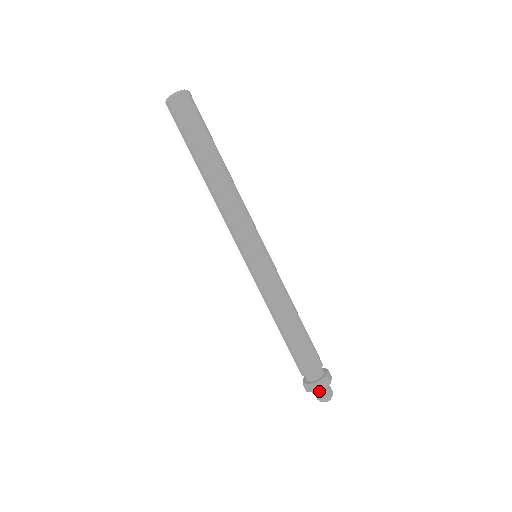
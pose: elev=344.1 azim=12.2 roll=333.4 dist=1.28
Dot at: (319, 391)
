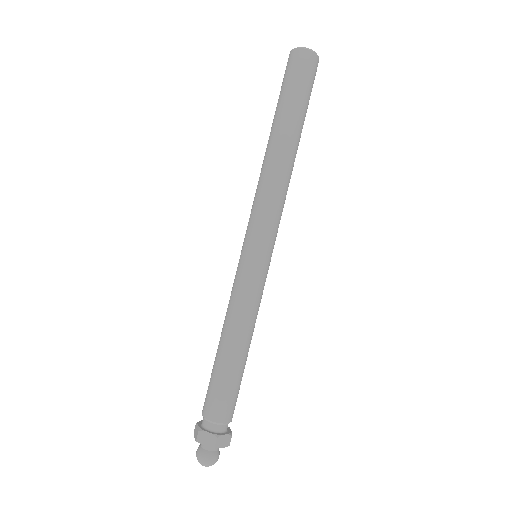
Dot at: (210, 448)
